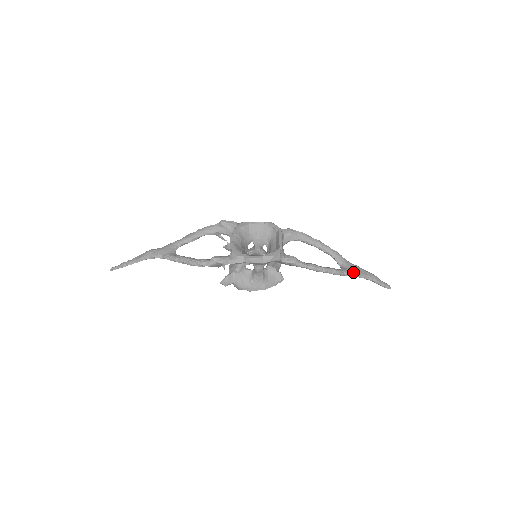
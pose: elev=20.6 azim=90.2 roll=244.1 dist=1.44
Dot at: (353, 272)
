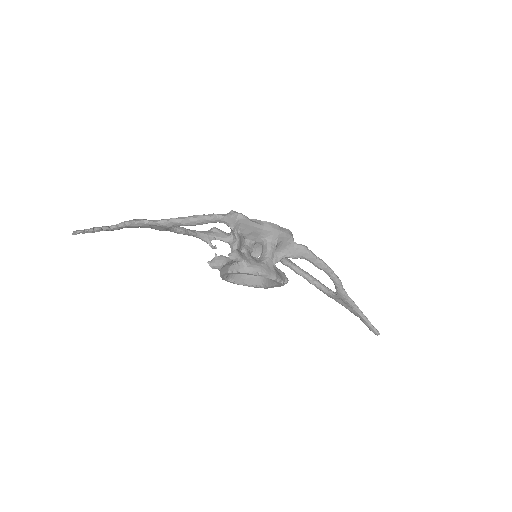
Dot at: (348, 296)
